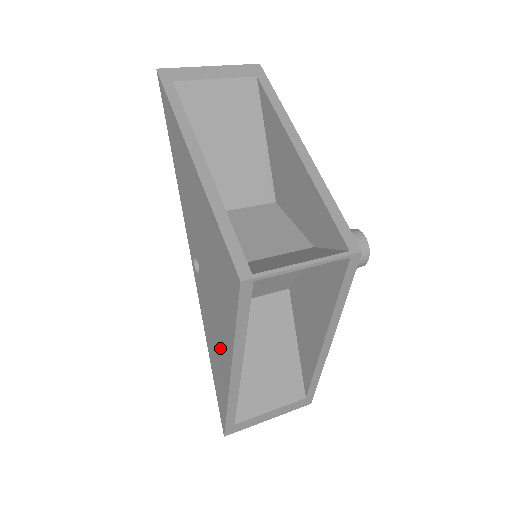
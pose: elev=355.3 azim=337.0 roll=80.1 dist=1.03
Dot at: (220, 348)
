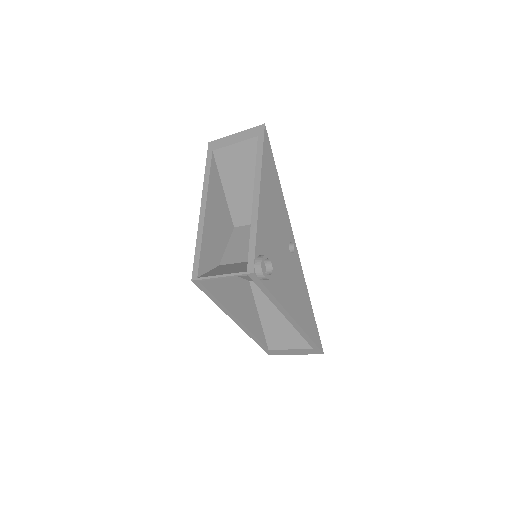
Dot at: occluded
